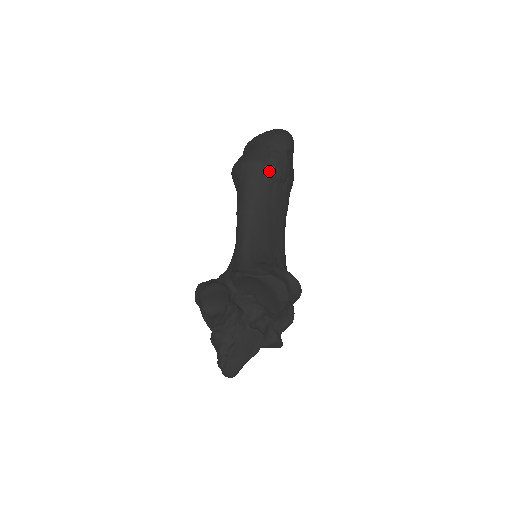
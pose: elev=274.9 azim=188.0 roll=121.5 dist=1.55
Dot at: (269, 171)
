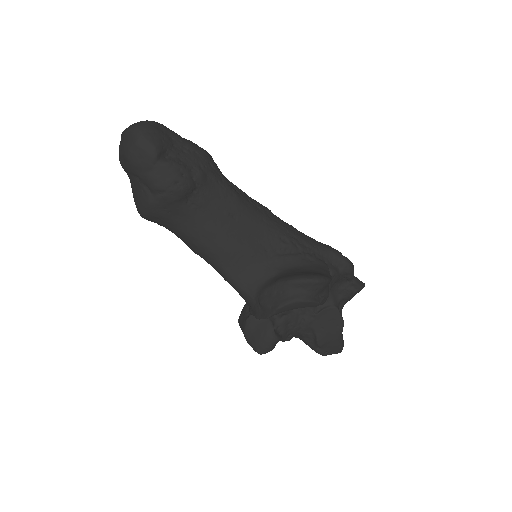
Dot at: (168, 203)
